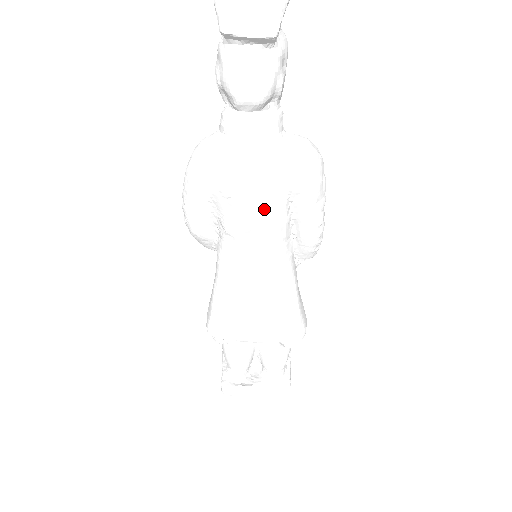
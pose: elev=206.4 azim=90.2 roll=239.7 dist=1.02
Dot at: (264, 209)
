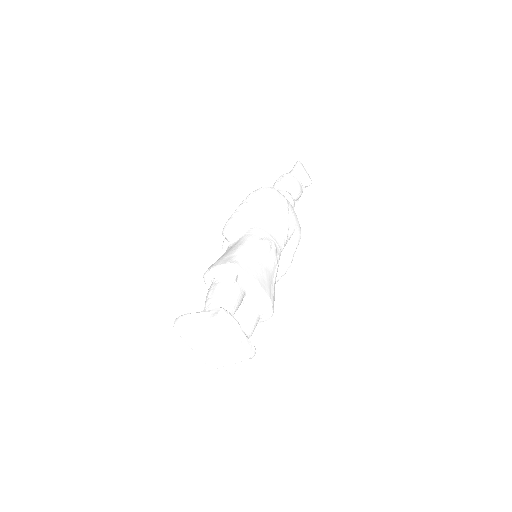
Dot at: (288, 226)
